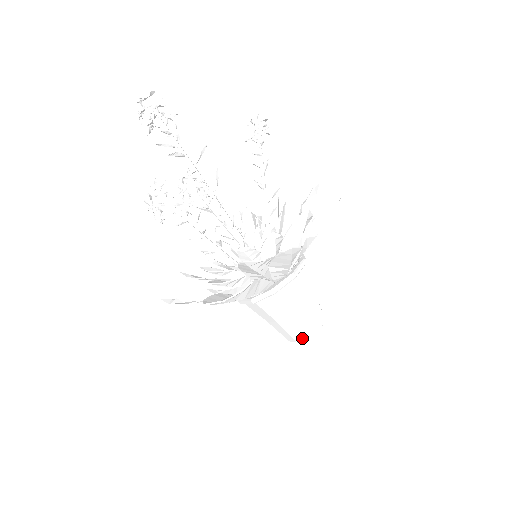
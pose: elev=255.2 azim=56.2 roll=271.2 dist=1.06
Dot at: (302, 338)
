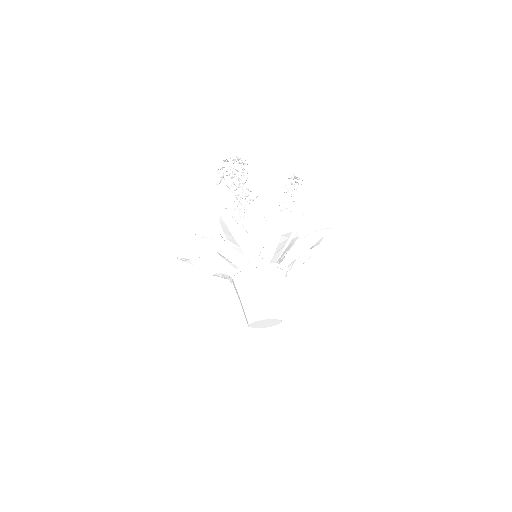
Dot at: (260, 317)
